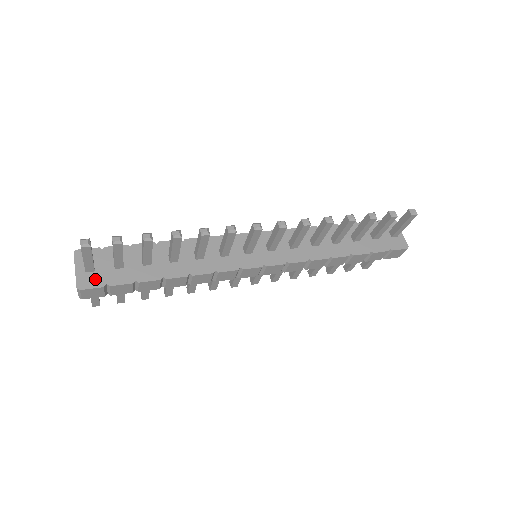
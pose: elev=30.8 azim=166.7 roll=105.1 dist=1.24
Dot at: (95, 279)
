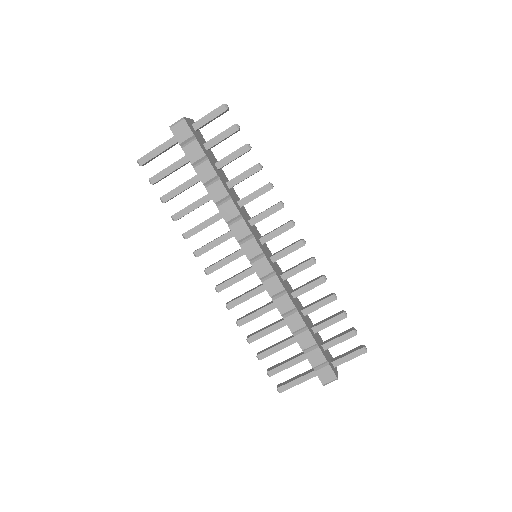
Dot at: (193, 130)
